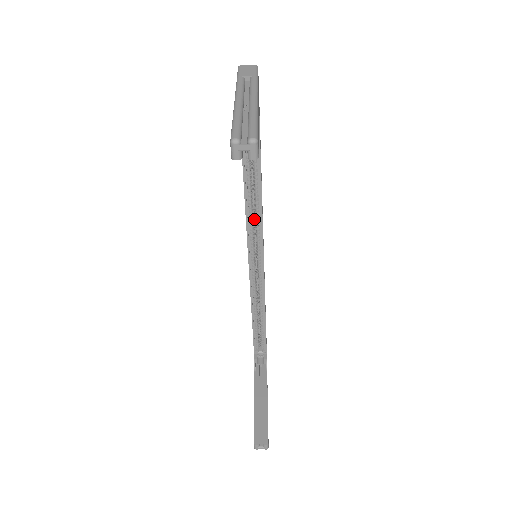
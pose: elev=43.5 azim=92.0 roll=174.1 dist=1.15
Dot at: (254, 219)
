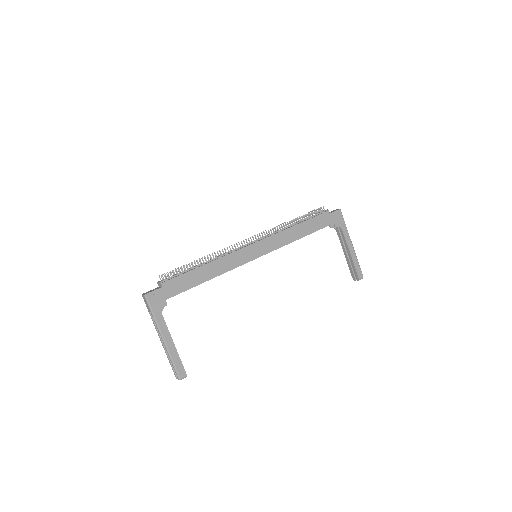
Dot at: occluded
